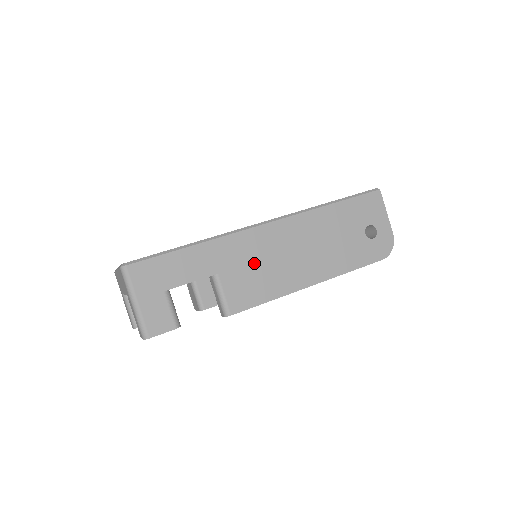
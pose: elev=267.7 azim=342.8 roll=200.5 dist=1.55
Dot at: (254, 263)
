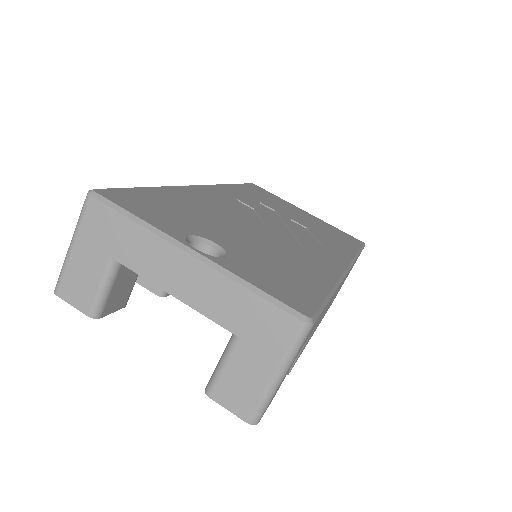
Dot at: occluded
